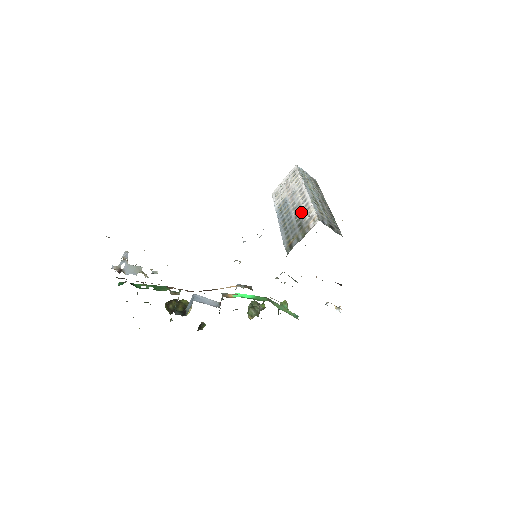
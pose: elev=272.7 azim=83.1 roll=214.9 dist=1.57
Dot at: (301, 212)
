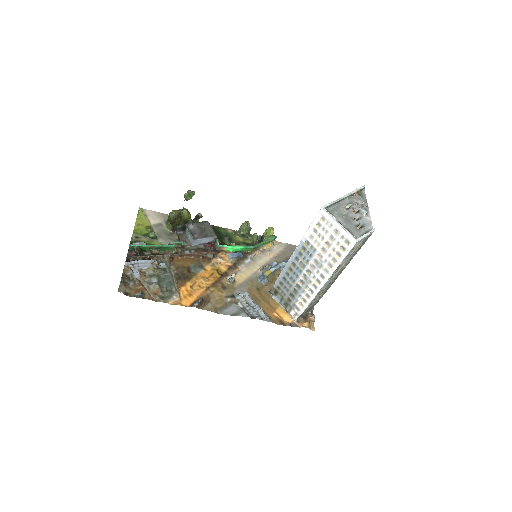
Dot at: (301, 293)
